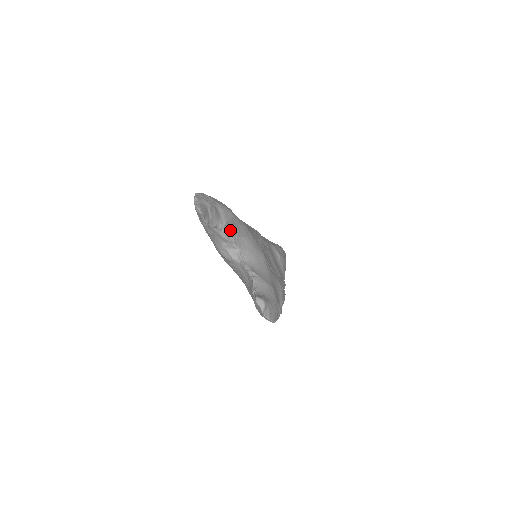
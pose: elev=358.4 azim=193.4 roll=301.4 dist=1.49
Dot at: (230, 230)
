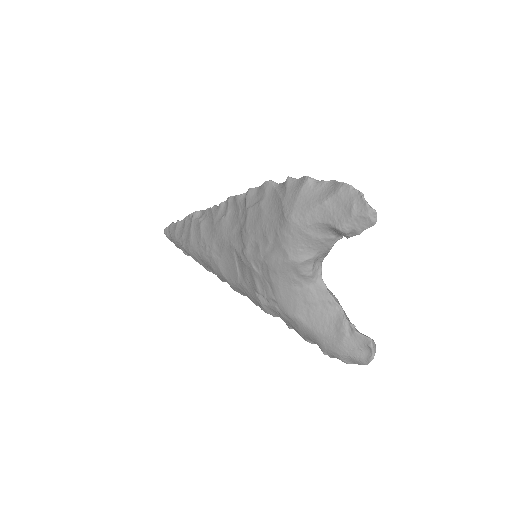
Dot at: occluded
